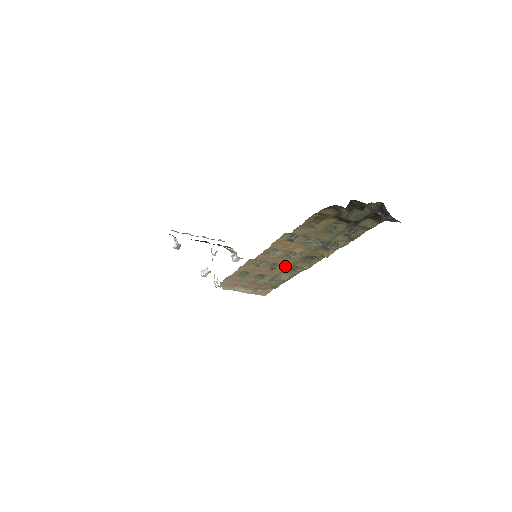
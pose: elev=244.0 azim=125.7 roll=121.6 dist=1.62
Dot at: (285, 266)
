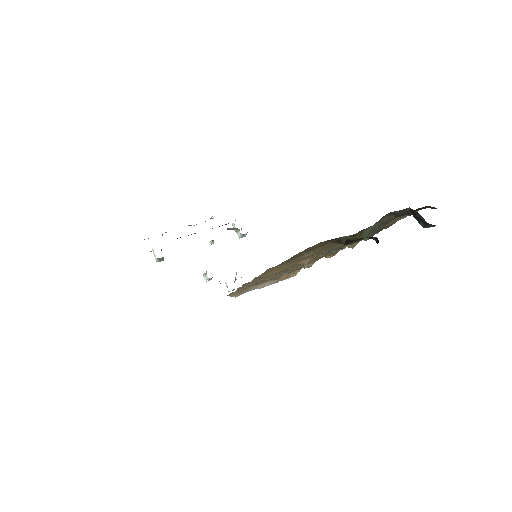
Dot at: occluded
